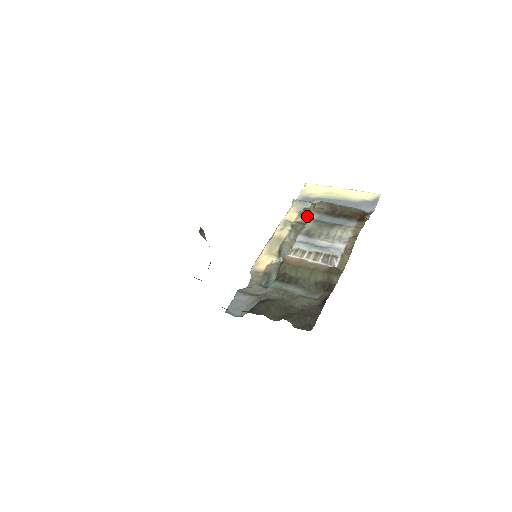
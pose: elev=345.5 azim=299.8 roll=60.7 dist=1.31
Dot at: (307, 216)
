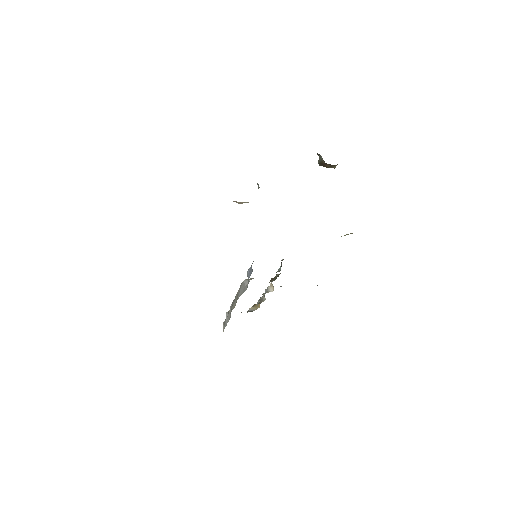
Dot at: (250, 311)
